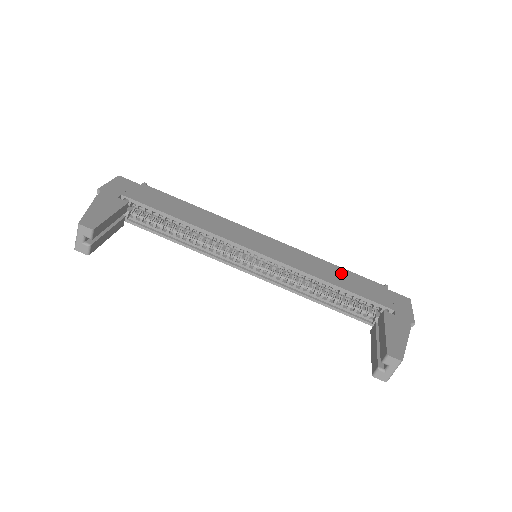
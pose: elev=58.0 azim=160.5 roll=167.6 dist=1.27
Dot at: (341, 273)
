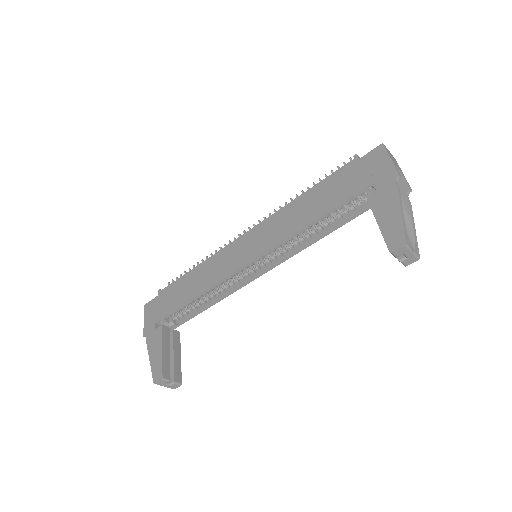
Dot at: (314, 196)
